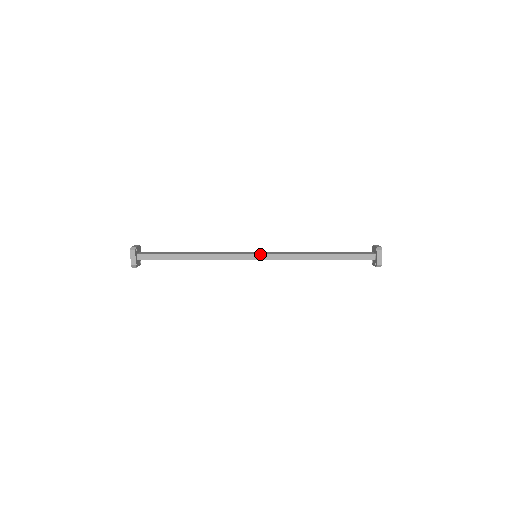
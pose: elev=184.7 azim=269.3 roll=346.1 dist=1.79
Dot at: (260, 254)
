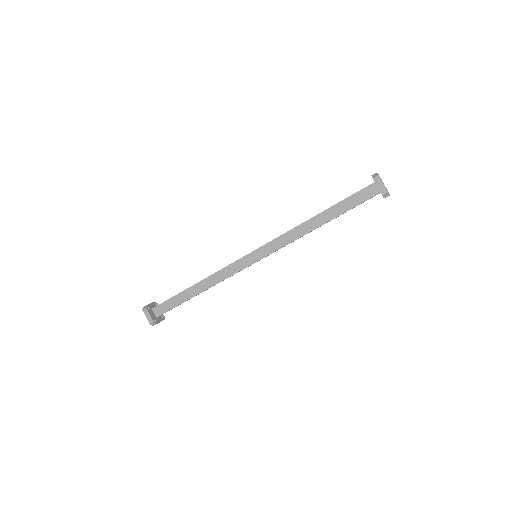
Dot at: occluded
